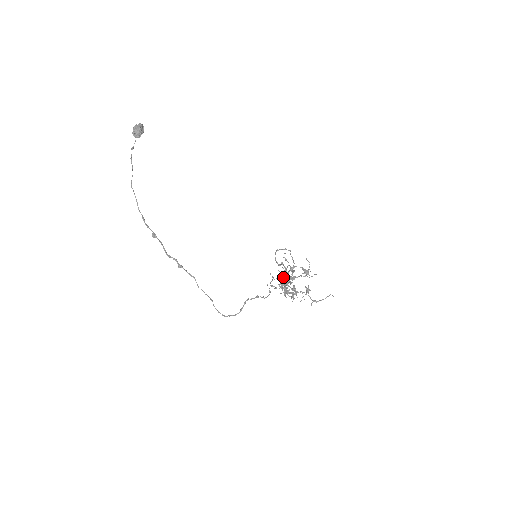
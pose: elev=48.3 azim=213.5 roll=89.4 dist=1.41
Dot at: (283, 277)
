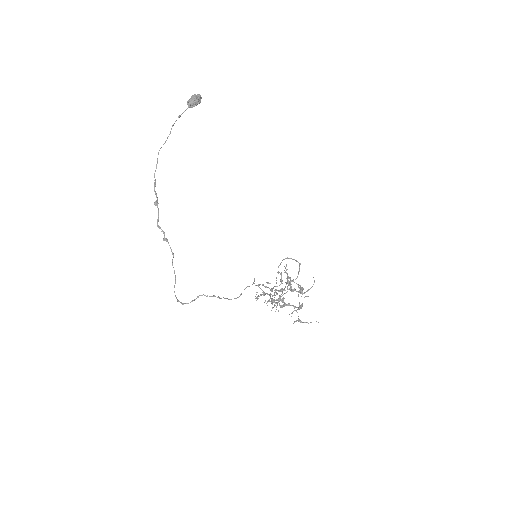
Dot at: (275, 286)
